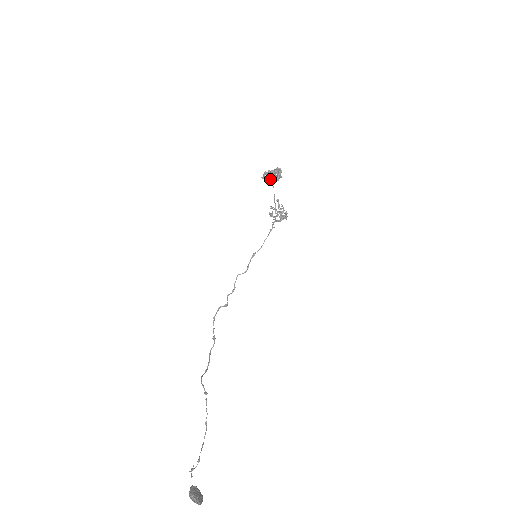
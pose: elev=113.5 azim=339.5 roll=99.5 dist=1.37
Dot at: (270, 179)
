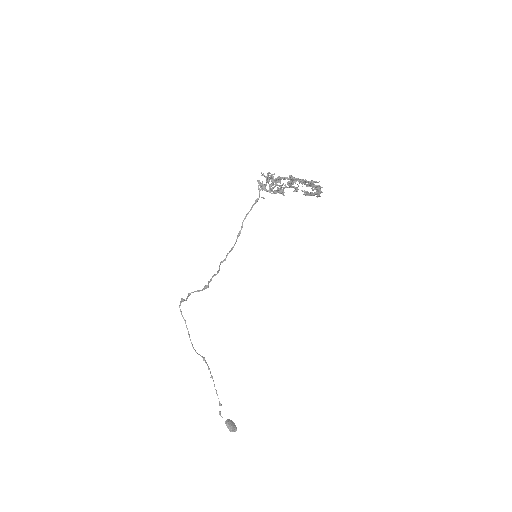
Dot at: (298, 189)
